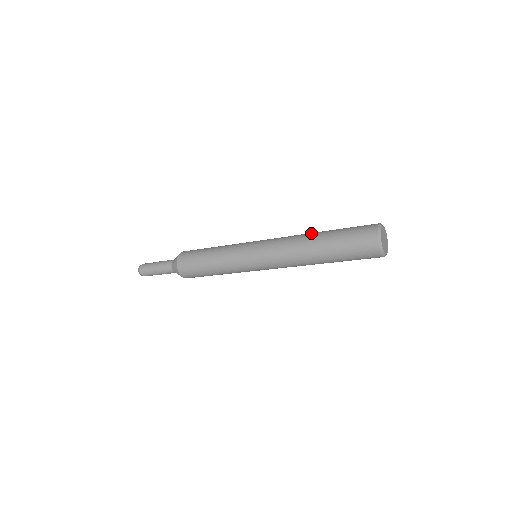
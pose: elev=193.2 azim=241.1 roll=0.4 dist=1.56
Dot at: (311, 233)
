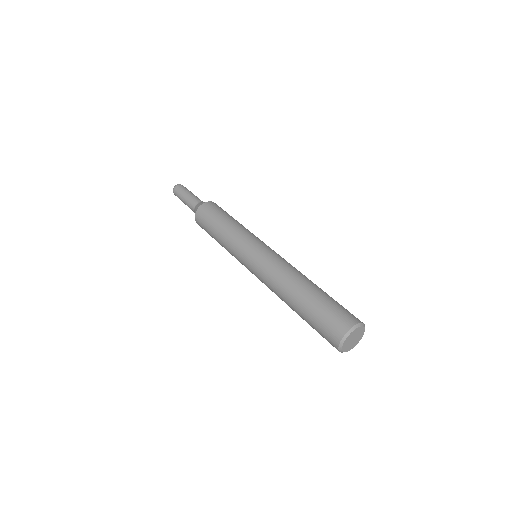
Dot at: (289, 291)
